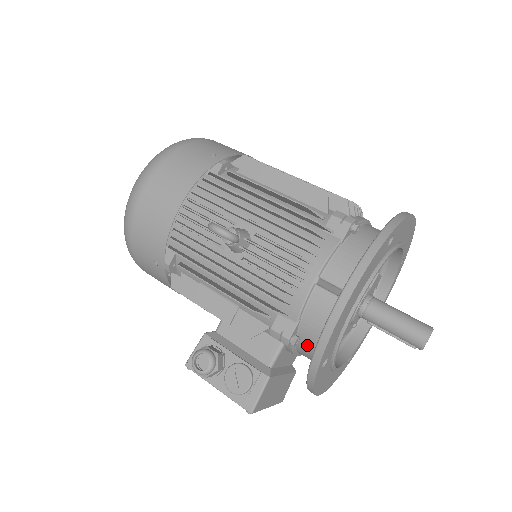
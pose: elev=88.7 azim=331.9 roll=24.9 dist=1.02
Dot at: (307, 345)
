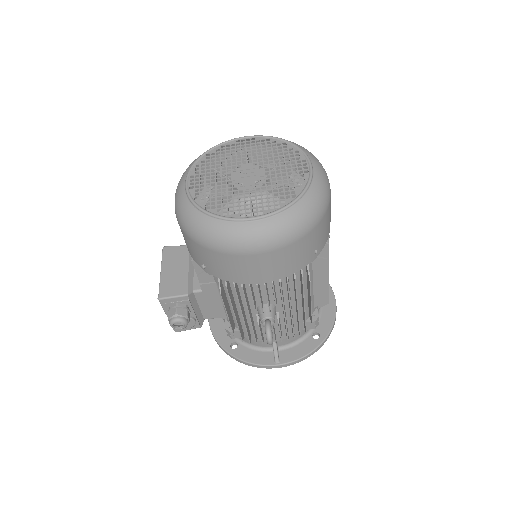
Dot at: occluded
